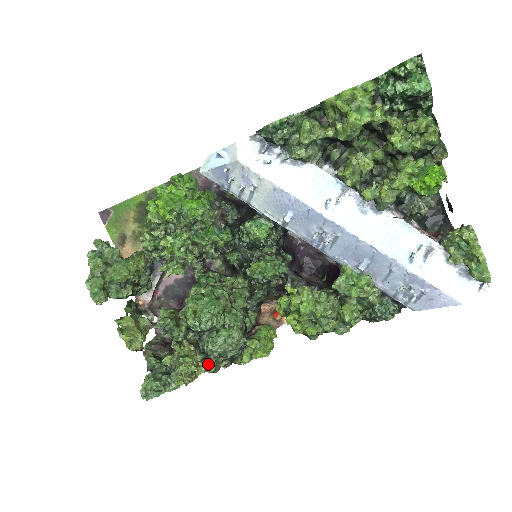
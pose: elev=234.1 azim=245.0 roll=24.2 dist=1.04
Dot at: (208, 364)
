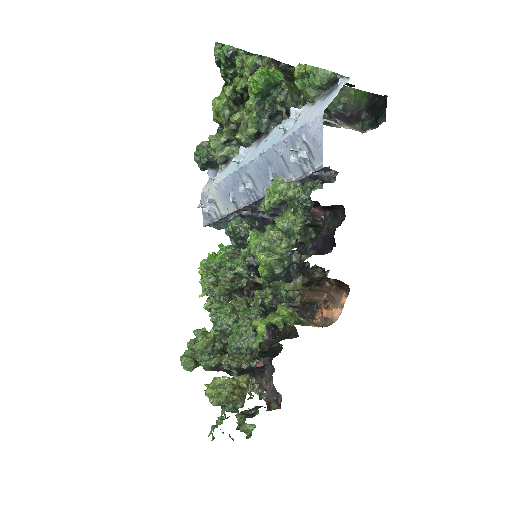
Dot at: occluded
